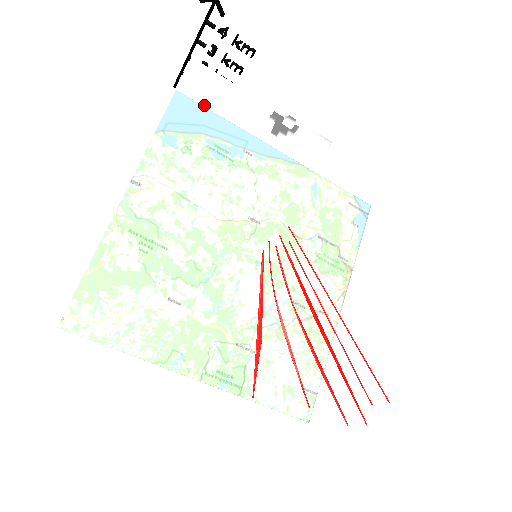
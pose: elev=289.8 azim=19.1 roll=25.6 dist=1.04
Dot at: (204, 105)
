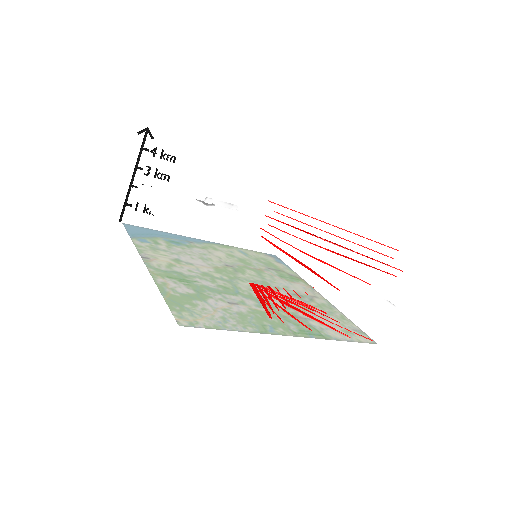
Dot at: (161, 196)
